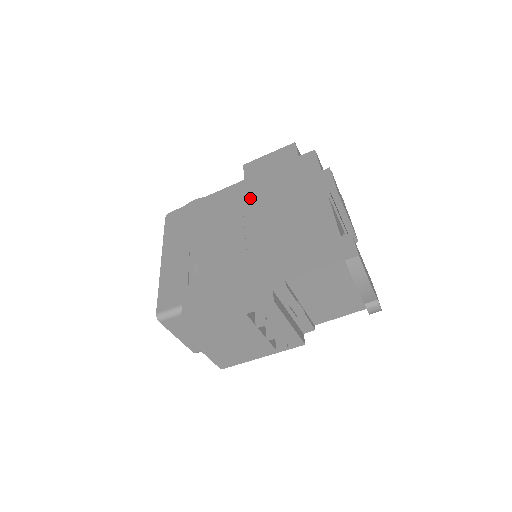
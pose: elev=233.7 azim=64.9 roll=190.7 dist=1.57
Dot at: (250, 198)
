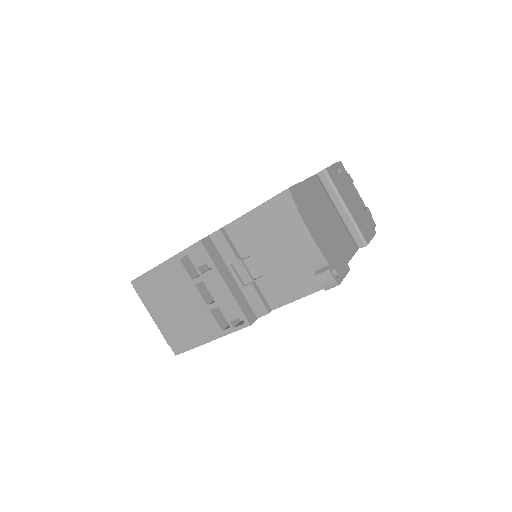
Dot at: occluded
